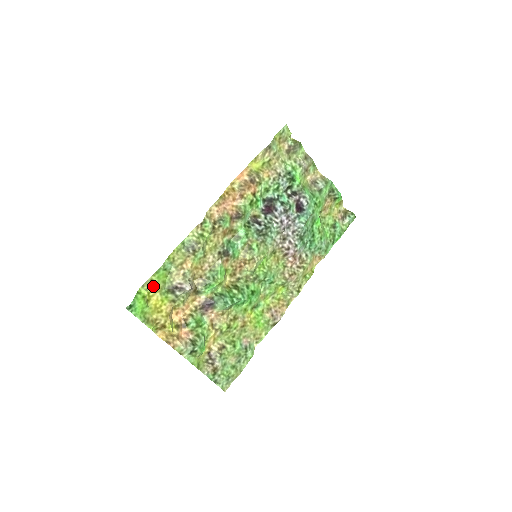
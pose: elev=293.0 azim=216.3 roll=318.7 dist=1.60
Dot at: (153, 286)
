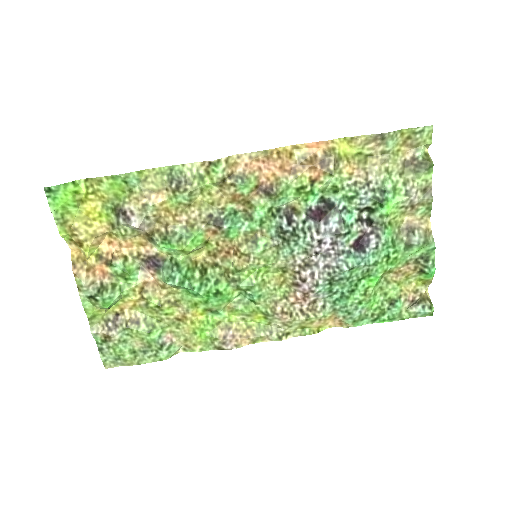
Dot at: (99, 189)
